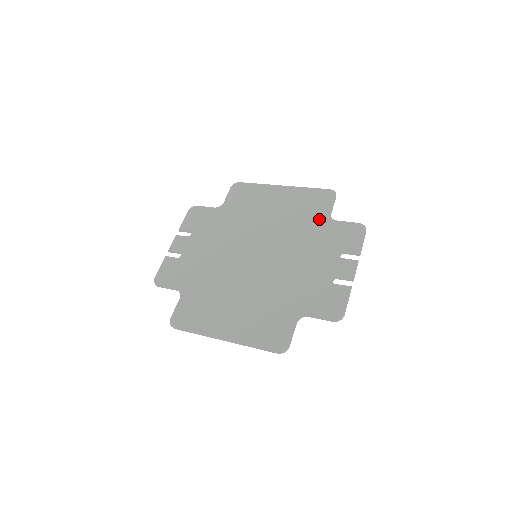
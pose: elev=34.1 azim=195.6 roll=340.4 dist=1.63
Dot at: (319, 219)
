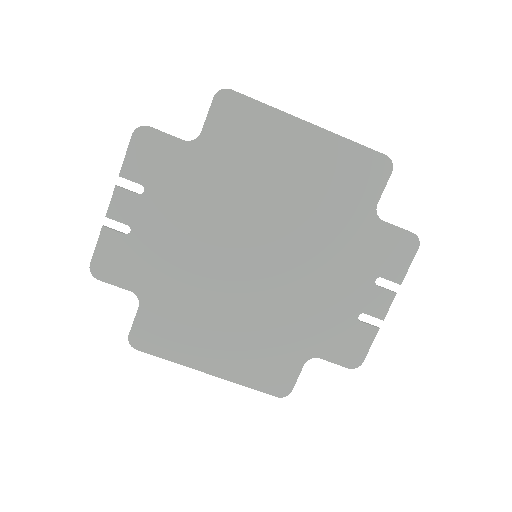
Dot at: (359, 212)
